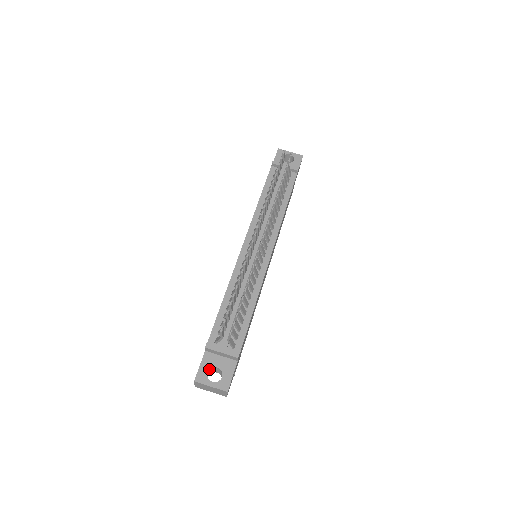
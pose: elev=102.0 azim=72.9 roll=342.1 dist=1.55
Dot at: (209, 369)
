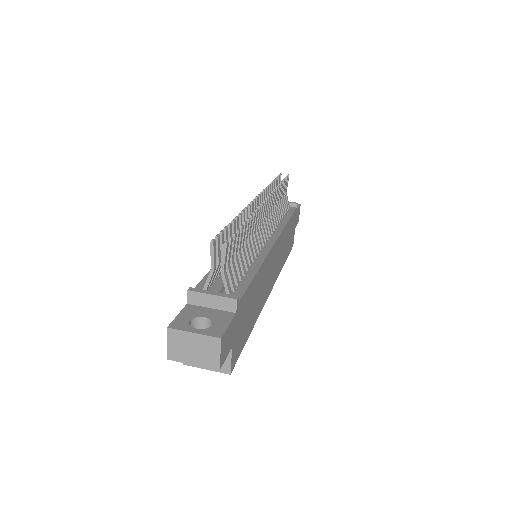
Dot at: (192, 318)
